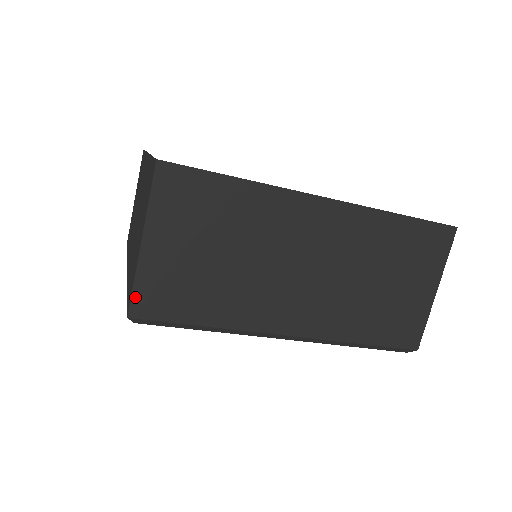
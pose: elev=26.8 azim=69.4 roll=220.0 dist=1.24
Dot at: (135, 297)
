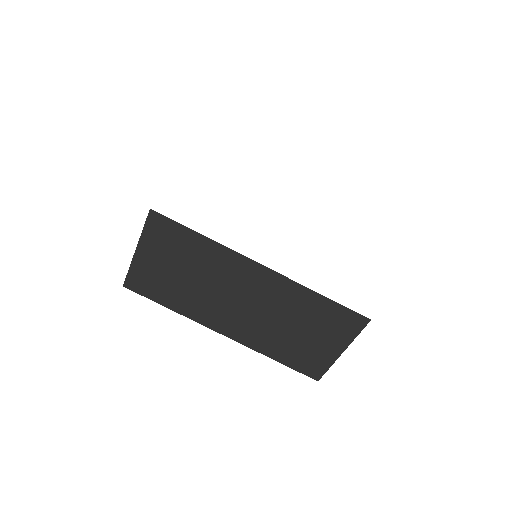
Dot at: (325, 372)
